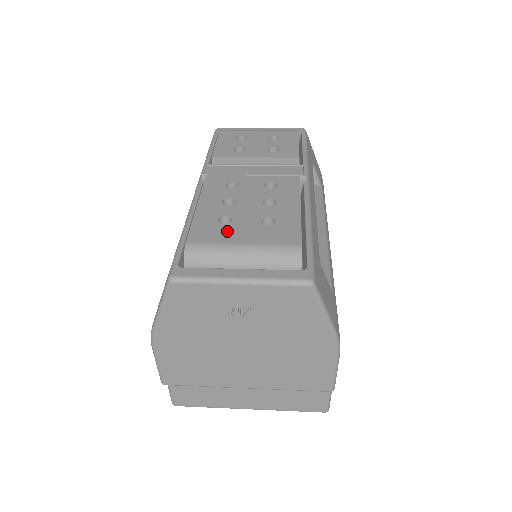
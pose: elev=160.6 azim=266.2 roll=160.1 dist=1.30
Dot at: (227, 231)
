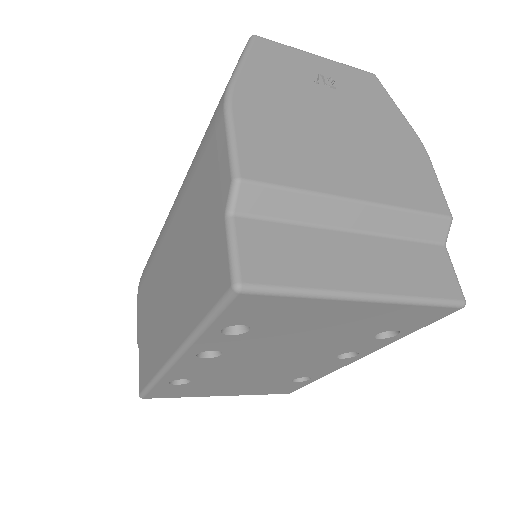
Dot at: occluded
